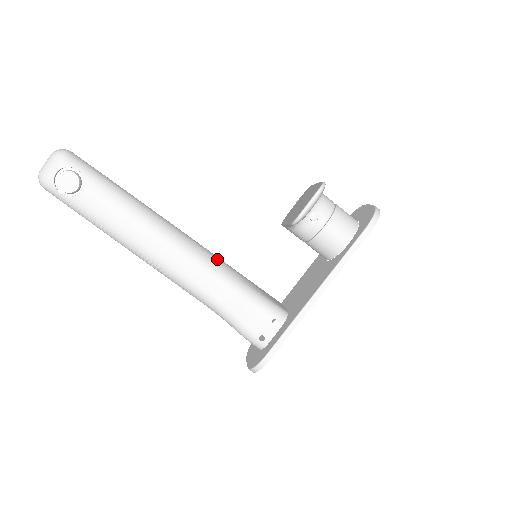
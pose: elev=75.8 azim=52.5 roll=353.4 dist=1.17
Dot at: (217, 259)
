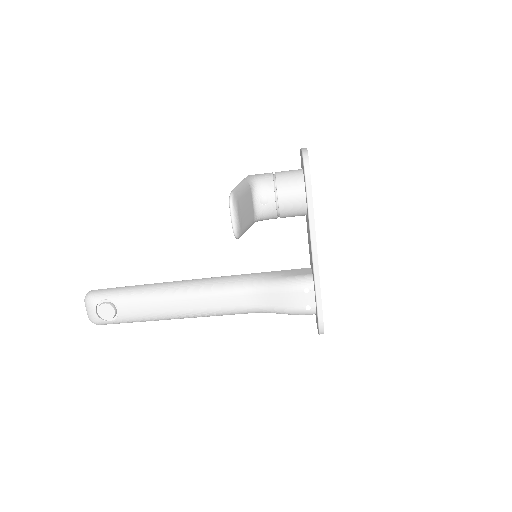
Dot at: (235, 278)
